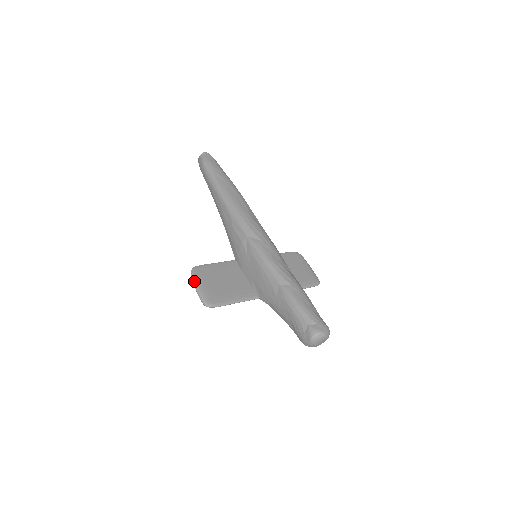
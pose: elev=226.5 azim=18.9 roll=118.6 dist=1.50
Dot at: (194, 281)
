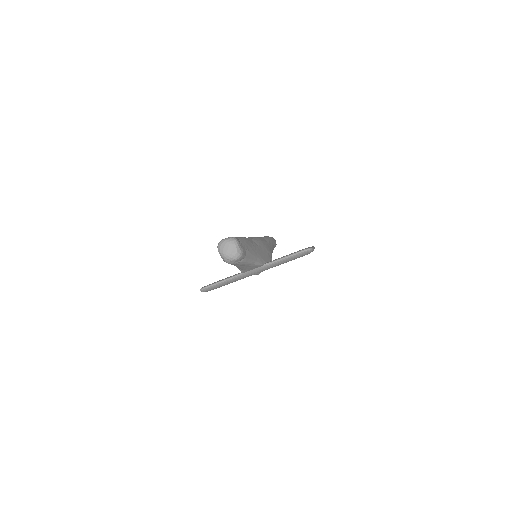
Dot at: occluded
